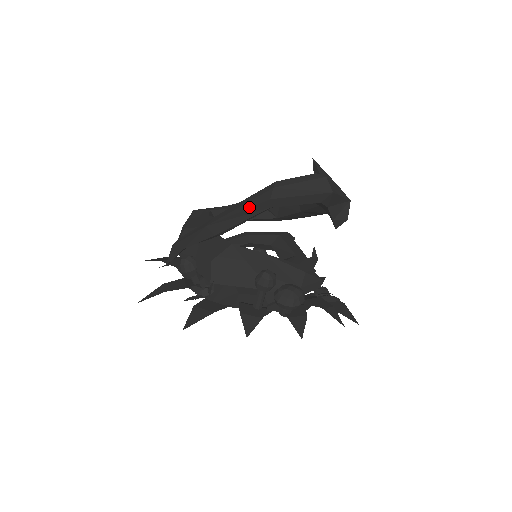
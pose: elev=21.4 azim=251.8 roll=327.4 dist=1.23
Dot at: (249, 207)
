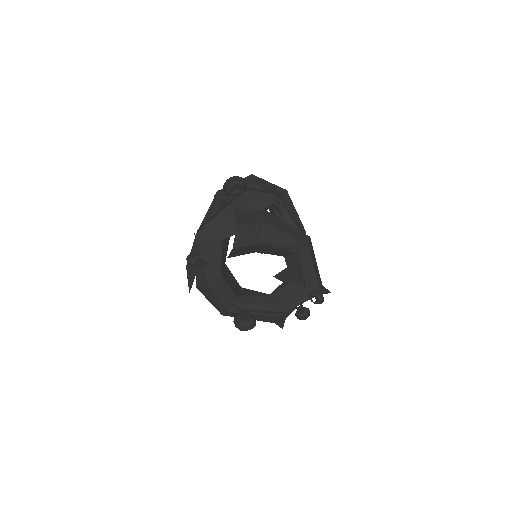
Dot at: (212, 204)
